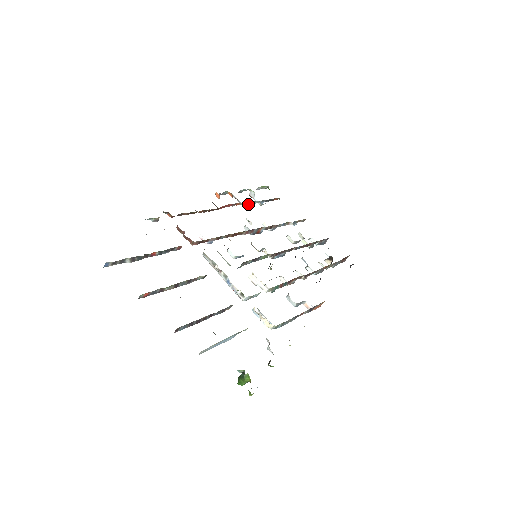
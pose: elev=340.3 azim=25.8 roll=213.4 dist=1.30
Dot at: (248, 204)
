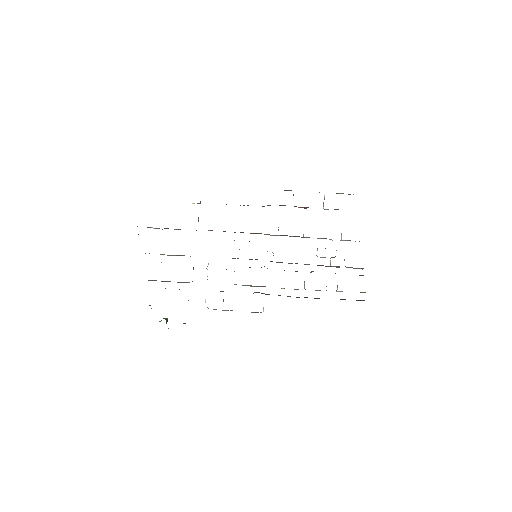
Dot at: (305, 207)
